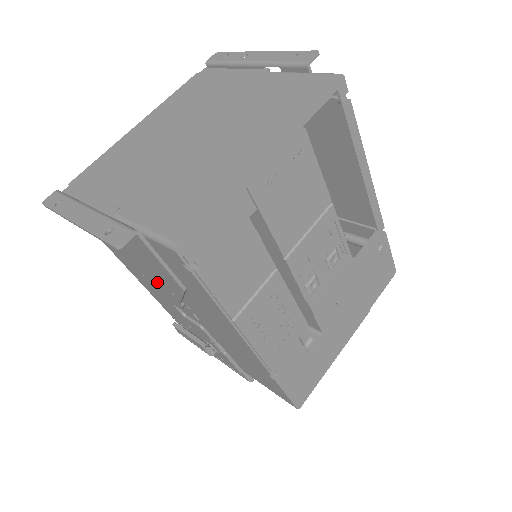
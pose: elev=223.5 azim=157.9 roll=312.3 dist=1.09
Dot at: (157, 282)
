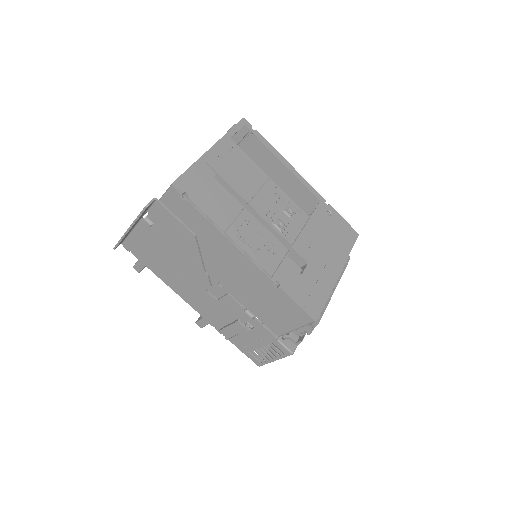
Dot at: (187, 265)
